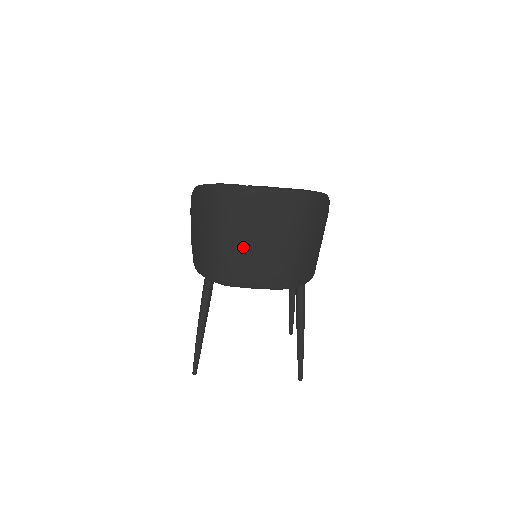
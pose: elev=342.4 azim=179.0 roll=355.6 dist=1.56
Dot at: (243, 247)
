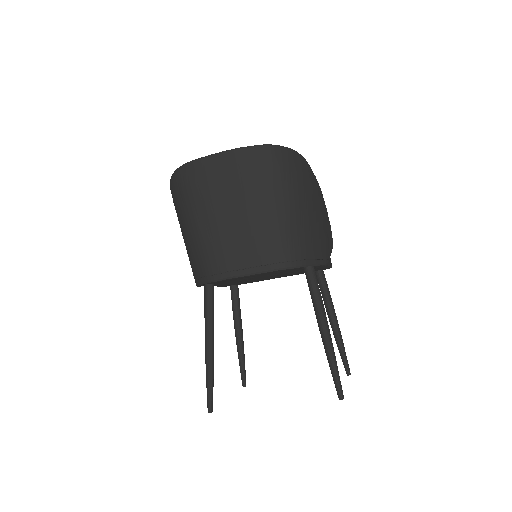
Dot at: (219, 226)
